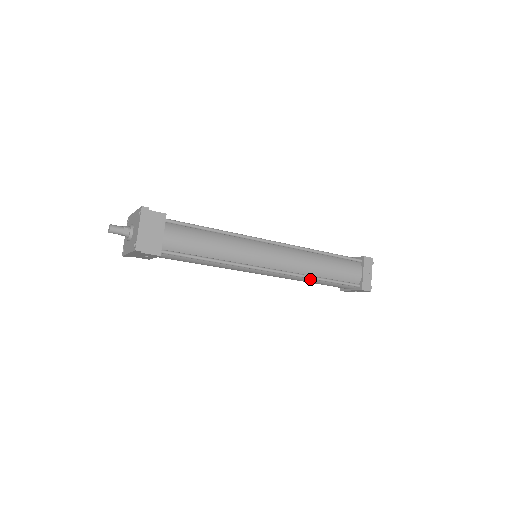
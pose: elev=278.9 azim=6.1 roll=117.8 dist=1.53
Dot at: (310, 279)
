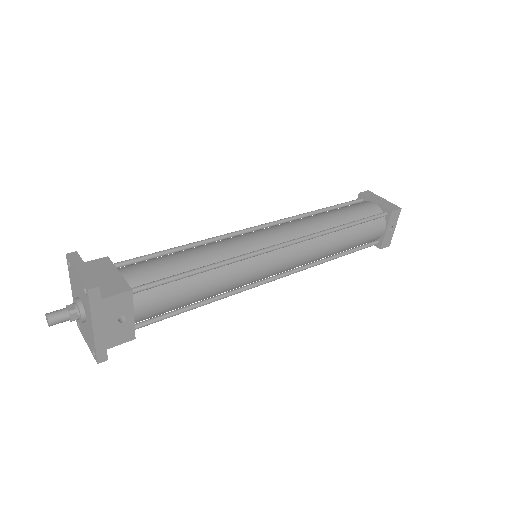
Dot at: (333, 237)
